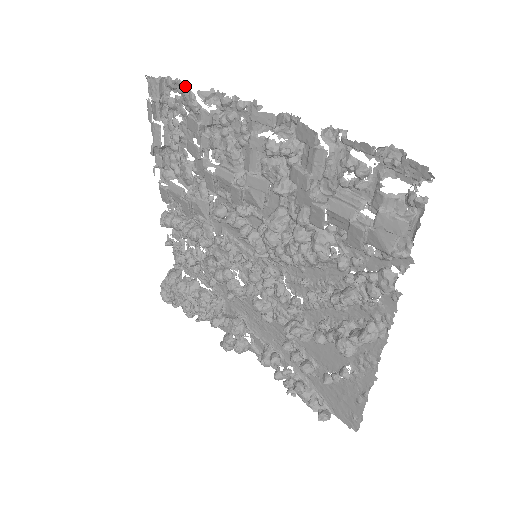
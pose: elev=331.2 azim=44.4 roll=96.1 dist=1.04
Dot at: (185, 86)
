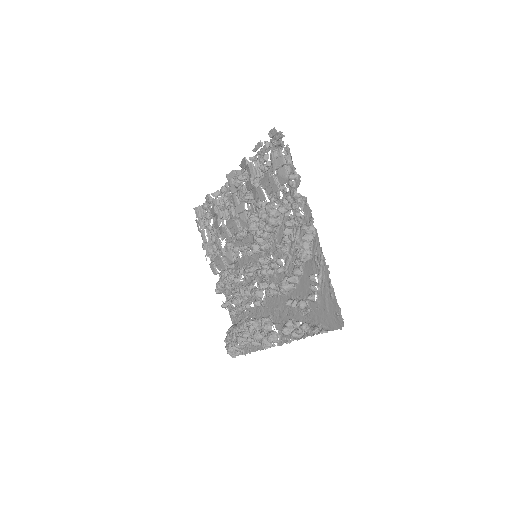
Dot at: occluded
